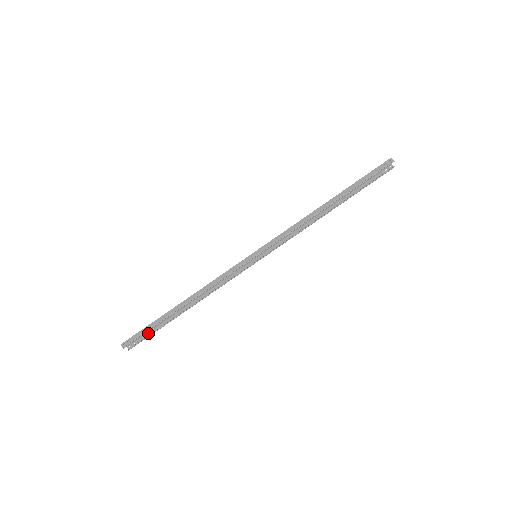
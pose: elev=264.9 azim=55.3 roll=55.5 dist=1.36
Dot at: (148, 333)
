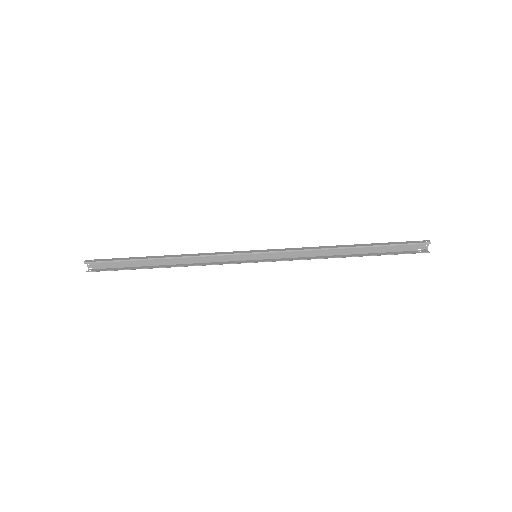
Dot at: (115, 268)
